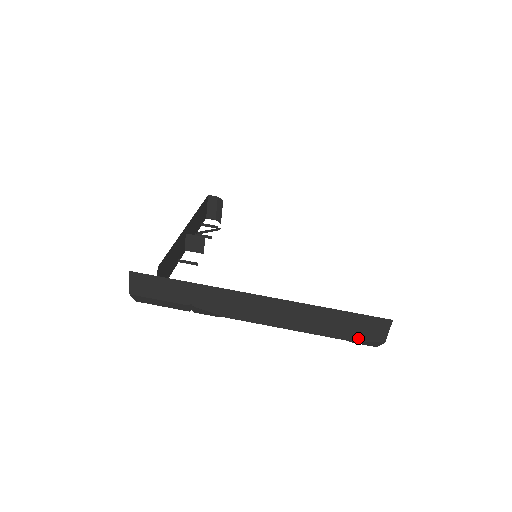
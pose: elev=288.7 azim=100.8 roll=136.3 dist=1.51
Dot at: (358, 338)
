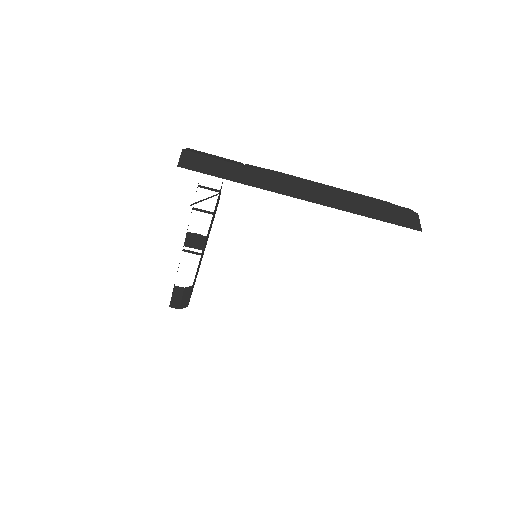
Dot at: occluded
